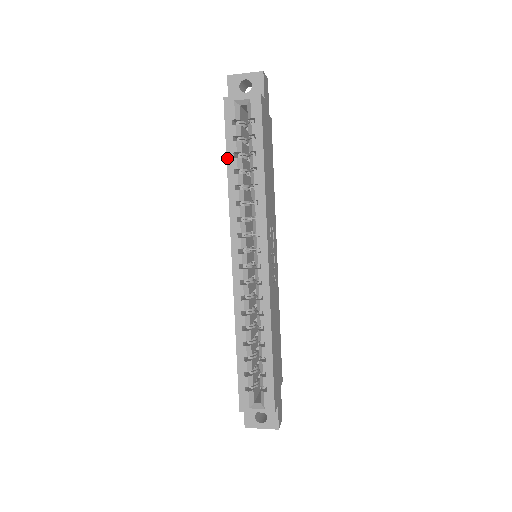
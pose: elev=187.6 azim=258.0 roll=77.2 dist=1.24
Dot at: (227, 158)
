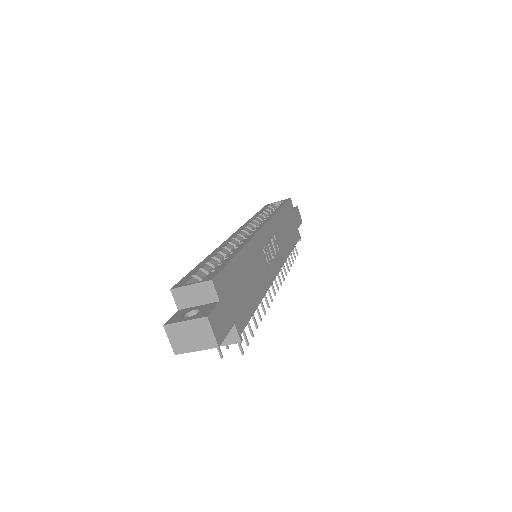
Dot at: (256, 214)
